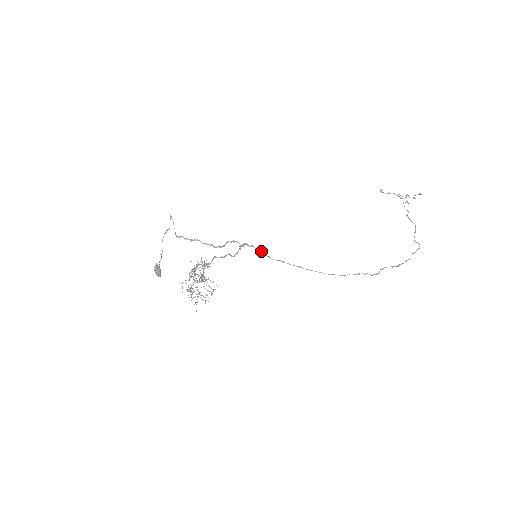
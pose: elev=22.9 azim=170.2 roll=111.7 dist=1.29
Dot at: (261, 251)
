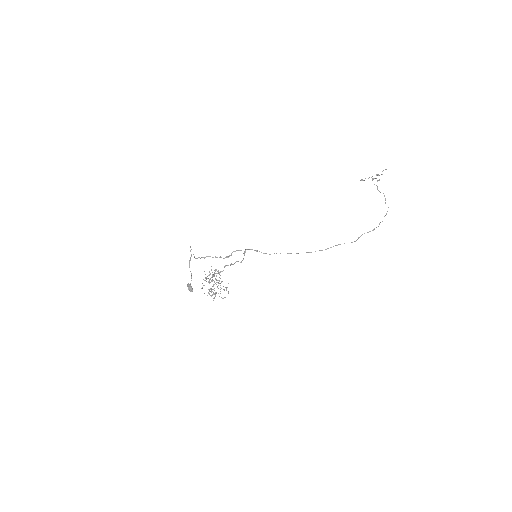
Dot at: (259, 251)
